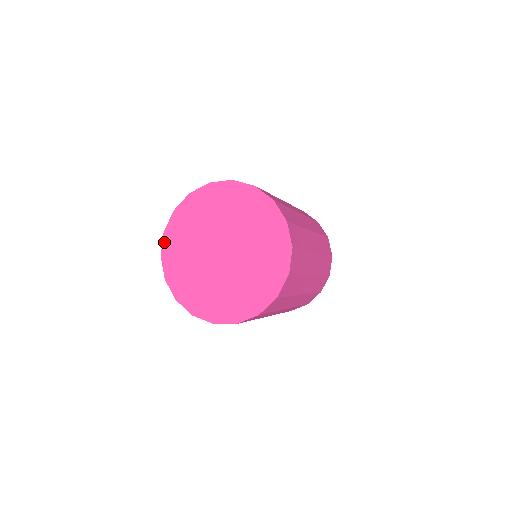
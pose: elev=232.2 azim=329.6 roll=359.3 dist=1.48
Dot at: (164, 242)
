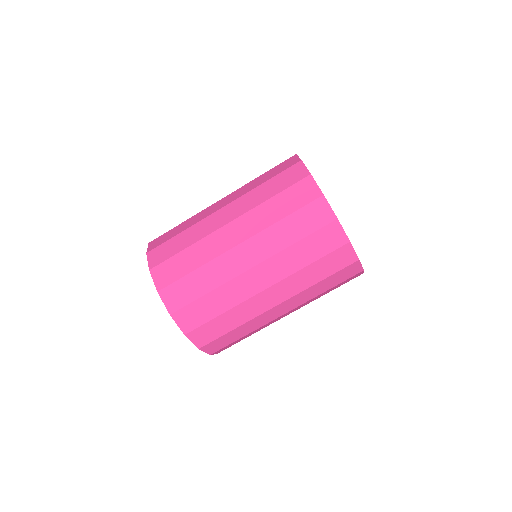
Dot at: occluded
